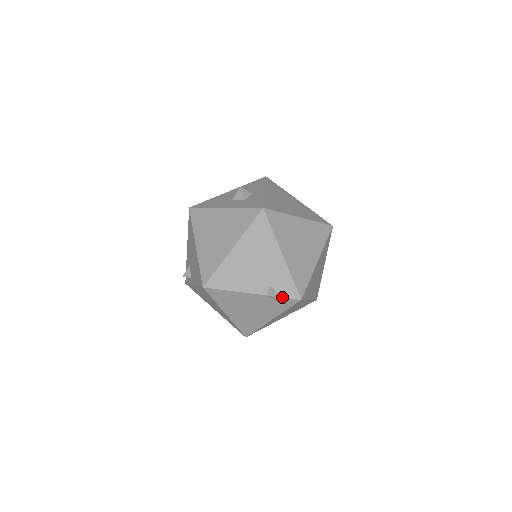
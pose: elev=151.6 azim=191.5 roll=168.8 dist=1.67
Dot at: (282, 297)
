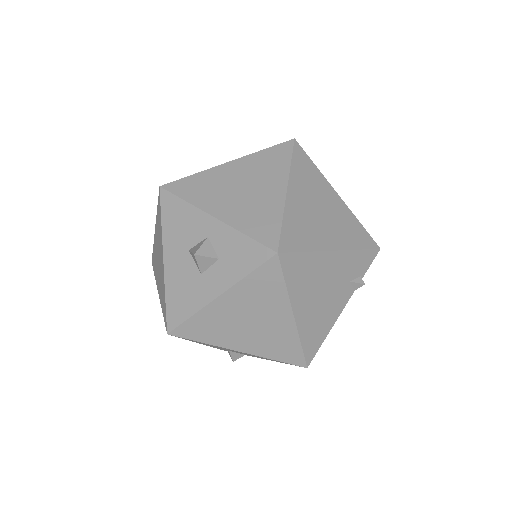
Dot at: occluded
